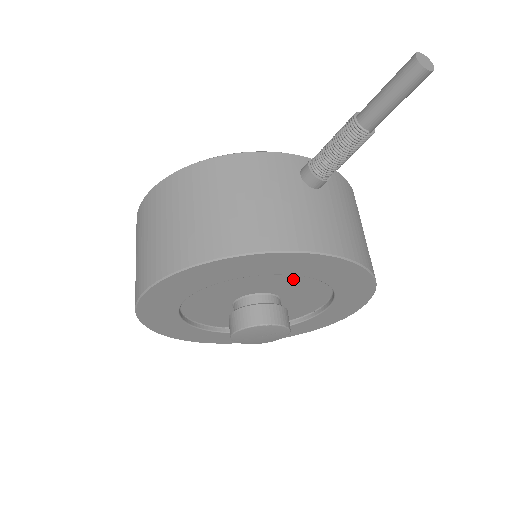
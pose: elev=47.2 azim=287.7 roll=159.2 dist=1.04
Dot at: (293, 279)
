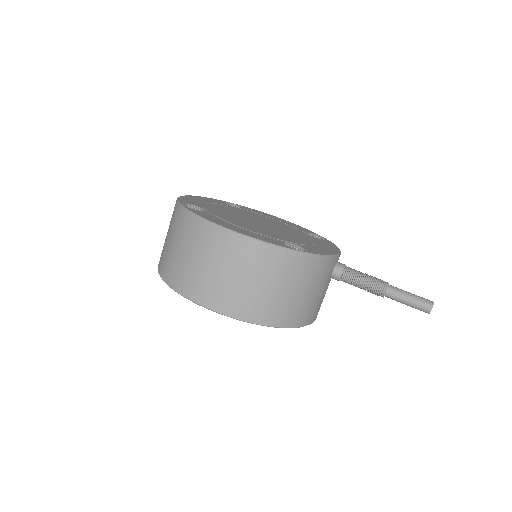
Dot at: occluded
